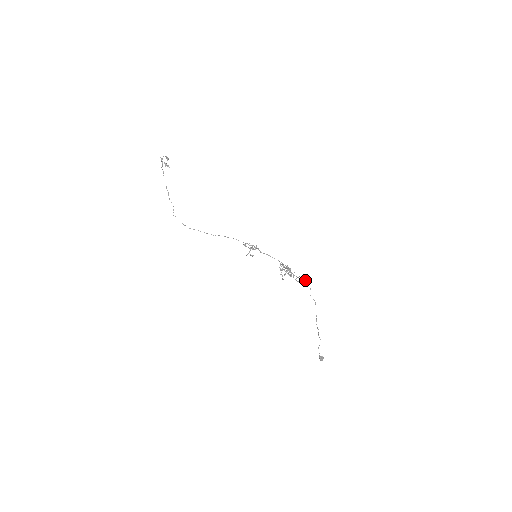
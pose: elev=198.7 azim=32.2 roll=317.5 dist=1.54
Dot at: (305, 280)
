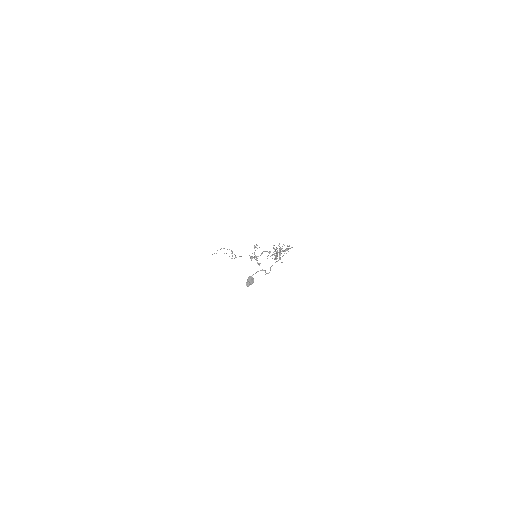
Dot at: occluded
